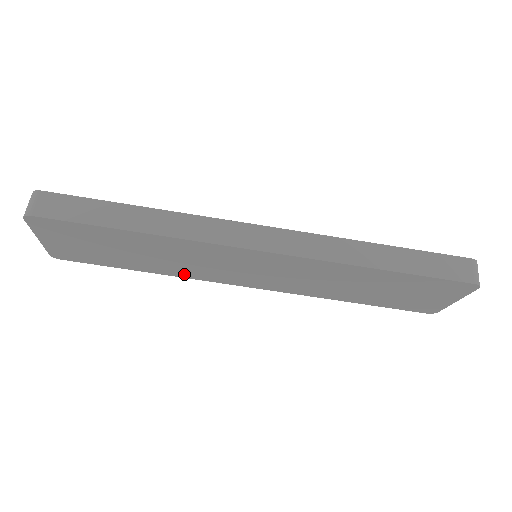
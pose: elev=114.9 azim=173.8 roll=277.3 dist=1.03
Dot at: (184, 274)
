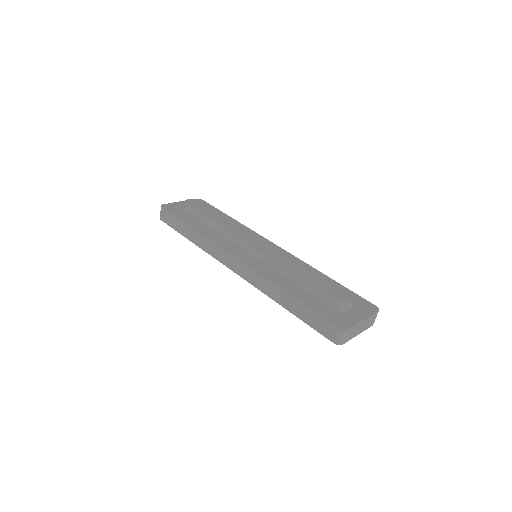
Dot at: occluded
